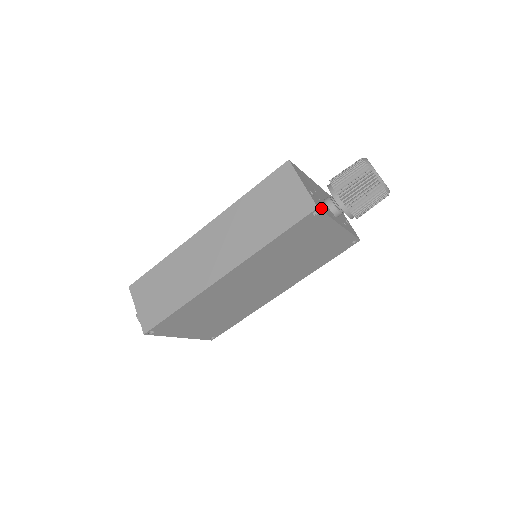
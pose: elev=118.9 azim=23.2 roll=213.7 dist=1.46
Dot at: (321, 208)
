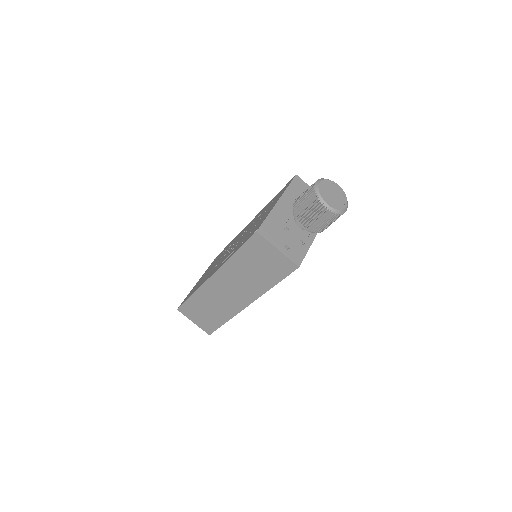
Dot at: (300, 257)
